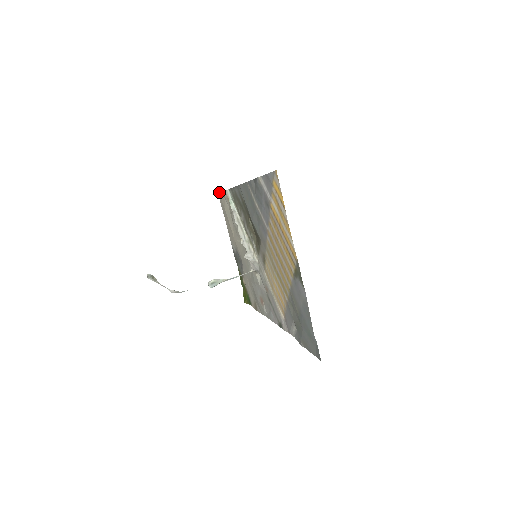
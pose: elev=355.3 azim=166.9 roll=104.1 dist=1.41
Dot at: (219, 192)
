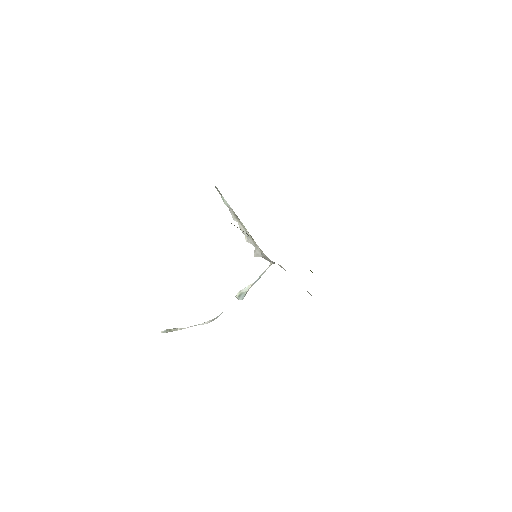
Dot at: occluded
